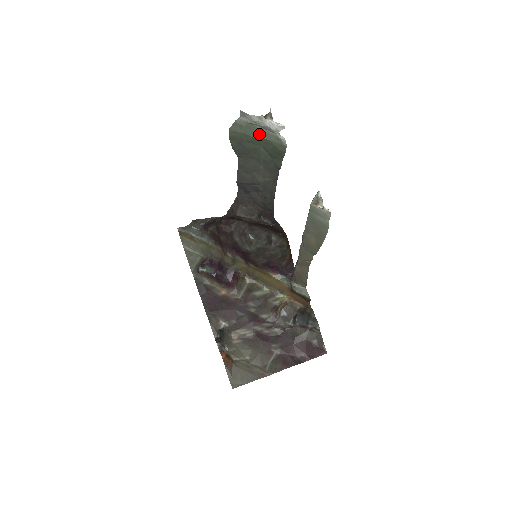
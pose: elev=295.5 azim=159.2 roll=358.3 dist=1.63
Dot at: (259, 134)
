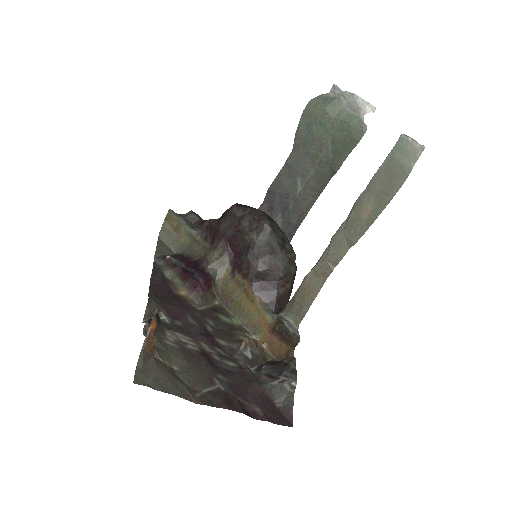
Dot at: (340, 114)
